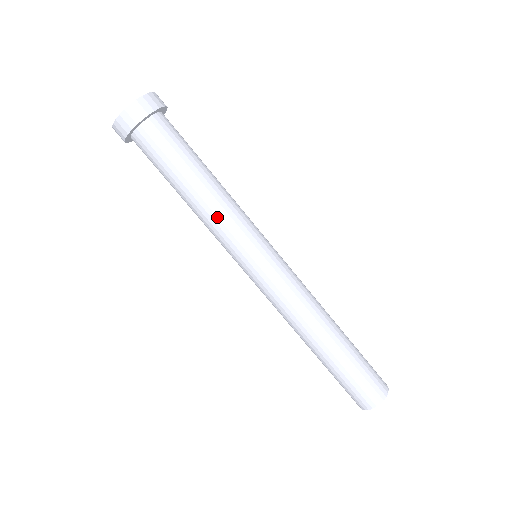
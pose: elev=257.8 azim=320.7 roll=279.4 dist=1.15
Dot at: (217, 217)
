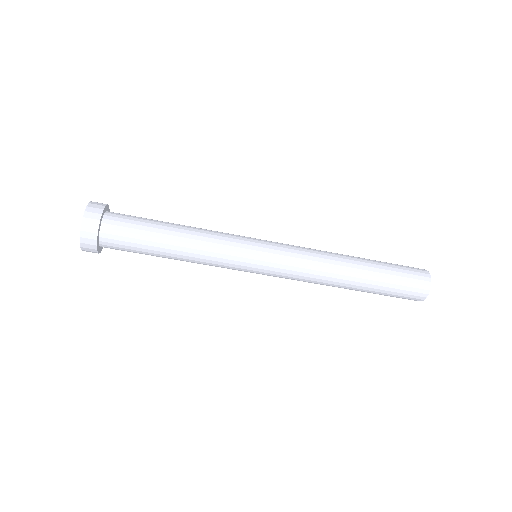
Dot at: (205, 256)
